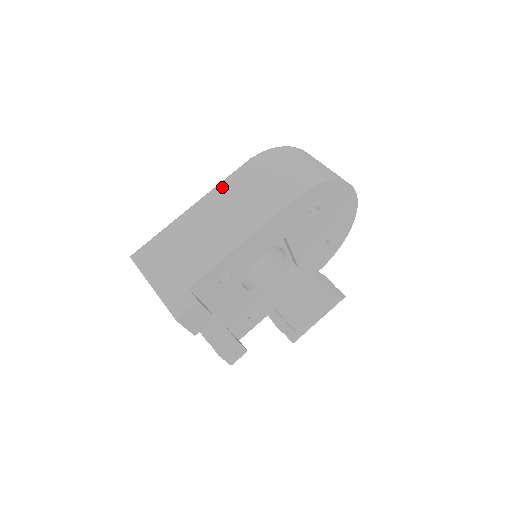
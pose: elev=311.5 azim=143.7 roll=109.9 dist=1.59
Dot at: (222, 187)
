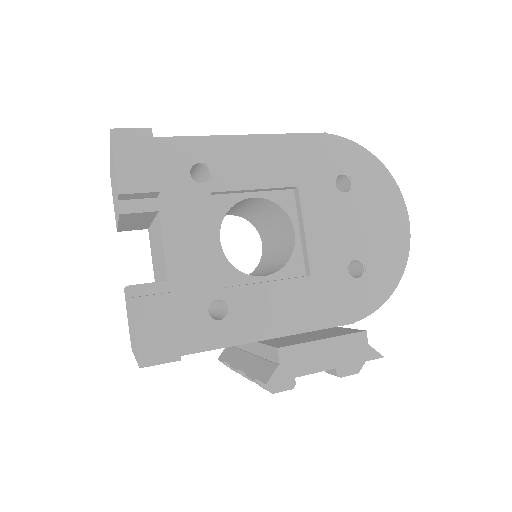
Dot at: occluded
